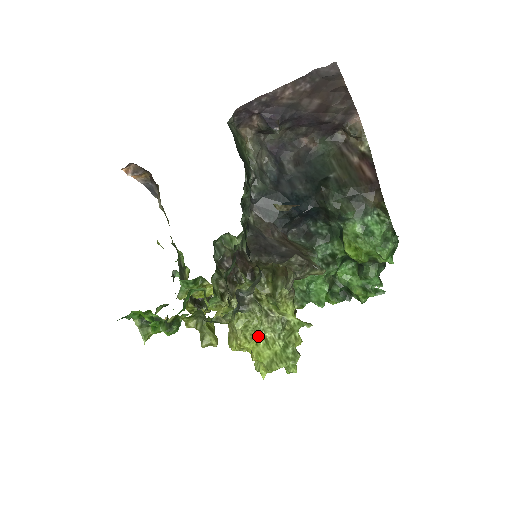
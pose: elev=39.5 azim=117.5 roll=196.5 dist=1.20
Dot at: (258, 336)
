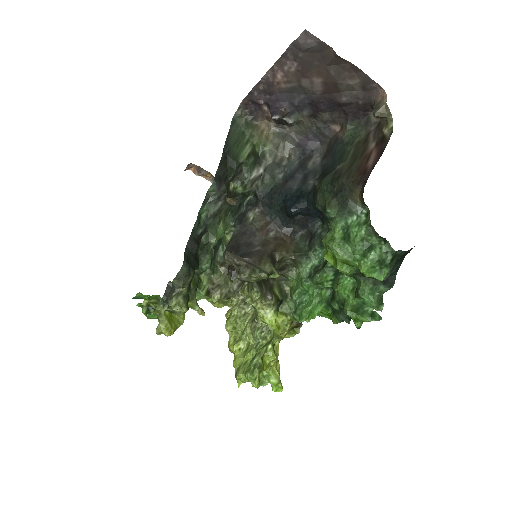
Dot at: (244, 341)
